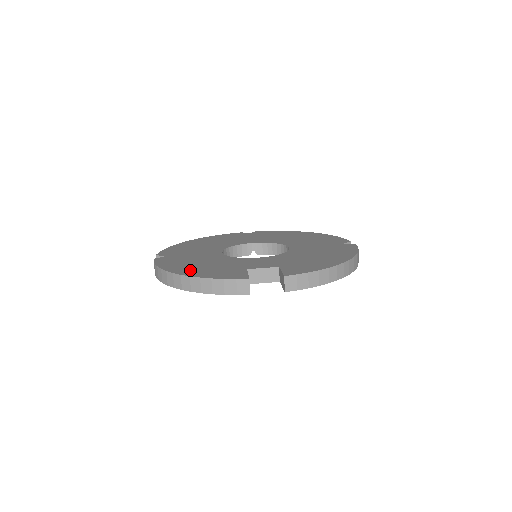
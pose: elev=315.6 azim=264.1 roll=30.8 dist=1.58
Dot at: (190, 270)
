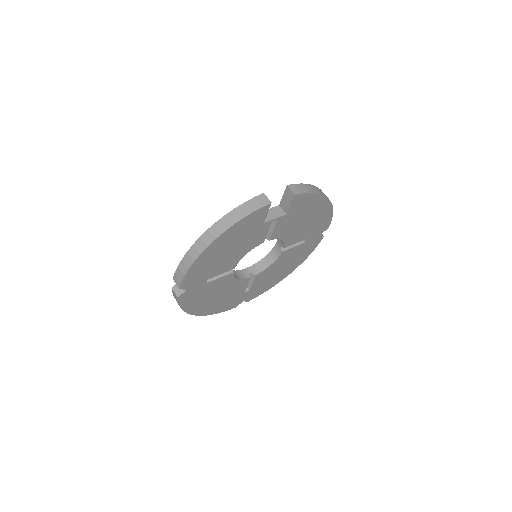
Dot at: occluded
